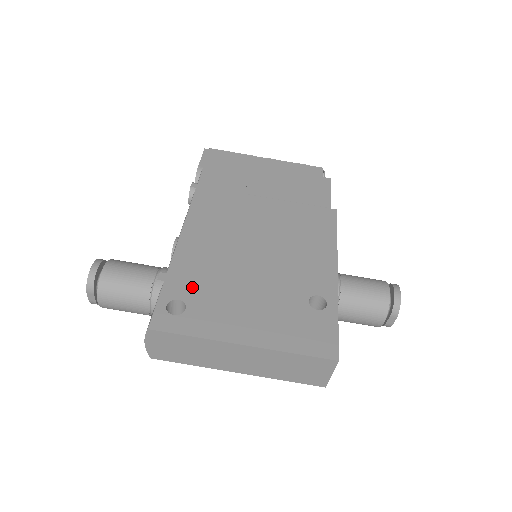
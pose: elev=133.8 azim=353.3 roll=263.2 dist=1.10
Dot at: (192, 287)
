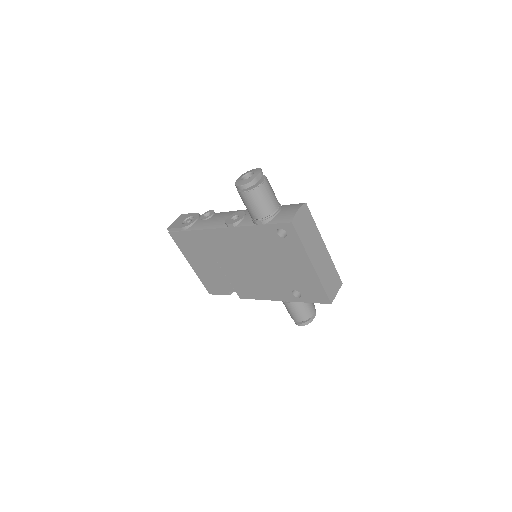
Dot at: occluded
